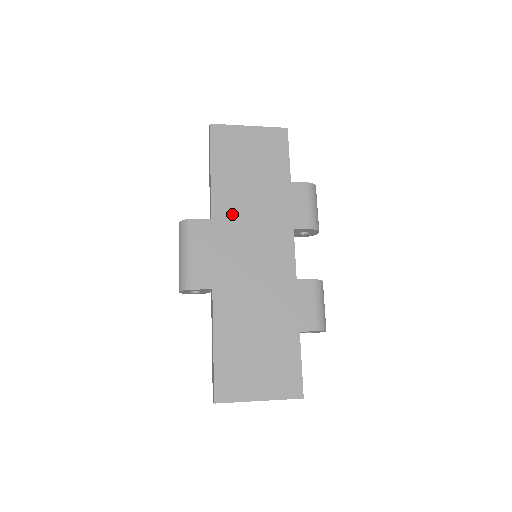
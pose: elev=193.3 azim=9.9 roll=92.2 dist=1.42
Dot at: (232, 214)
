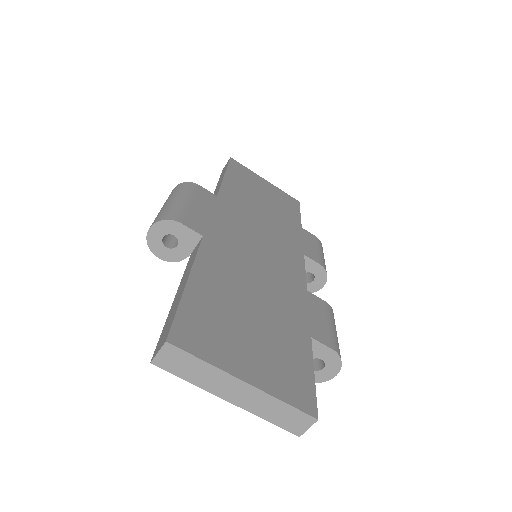
Dot at: (240, 207)
